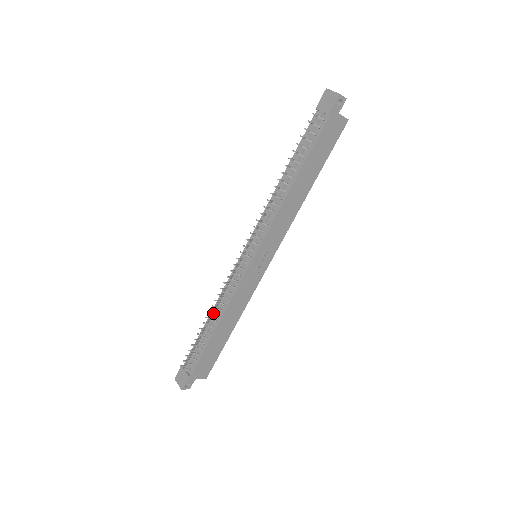
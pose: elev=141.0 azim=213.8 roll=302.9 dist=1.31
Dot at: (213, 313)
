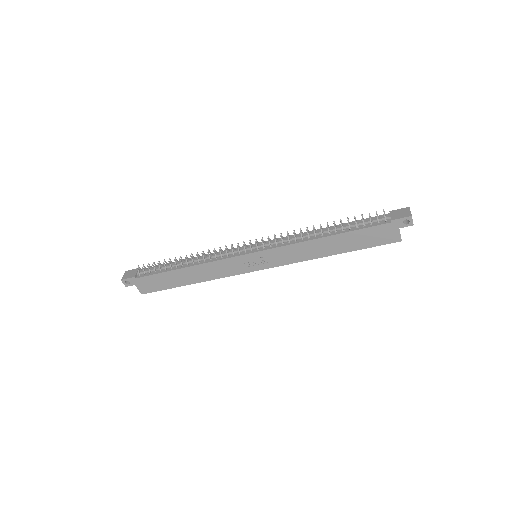
Dot at: (193, 257)
